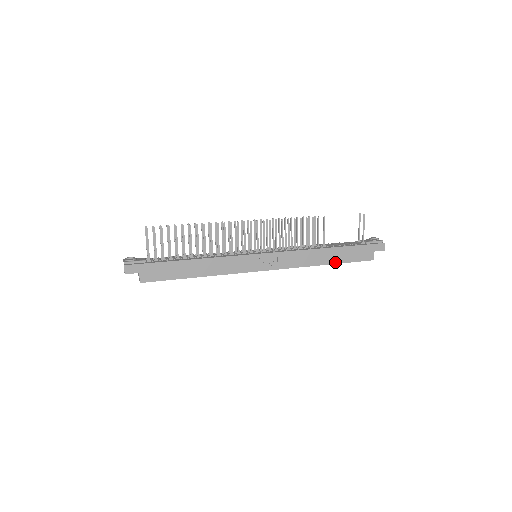
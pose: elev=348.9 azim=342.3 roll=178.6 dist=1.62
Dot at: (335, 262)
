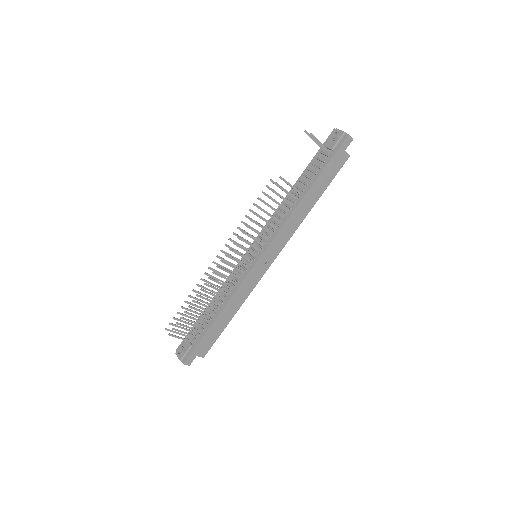
Dot at: (320, 195)
